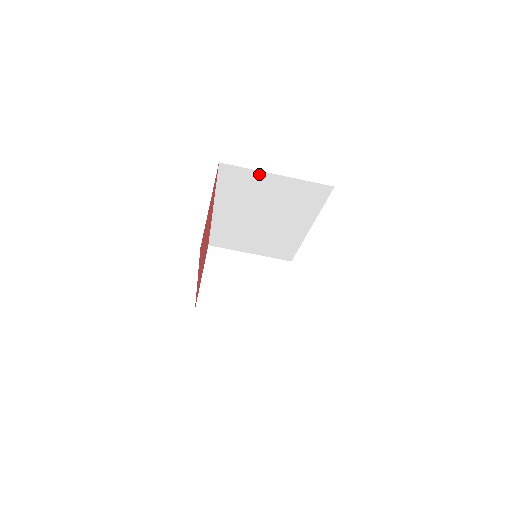
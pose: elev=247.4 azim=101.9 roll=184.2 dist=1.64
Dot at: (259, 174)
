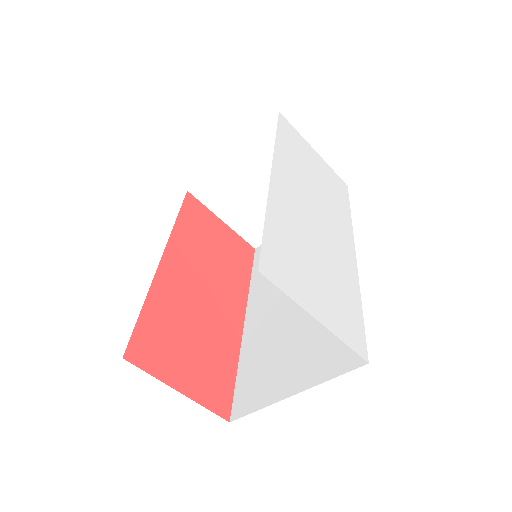
Dot at: occluded
